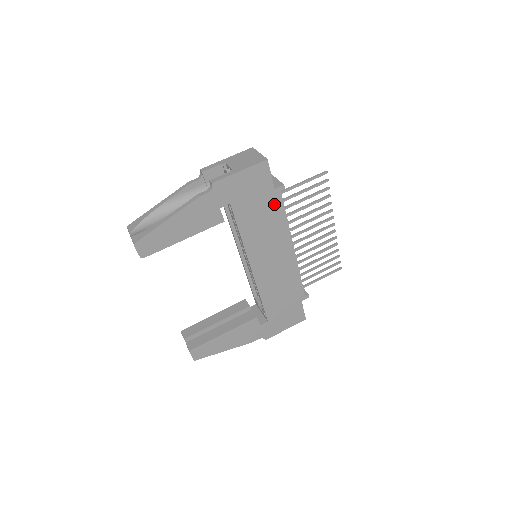
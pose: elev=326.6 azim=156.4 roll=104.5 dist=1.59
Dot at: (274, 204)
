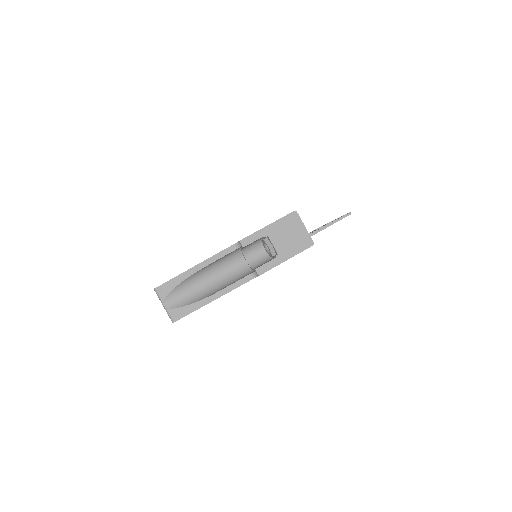
Dot at: occluded
